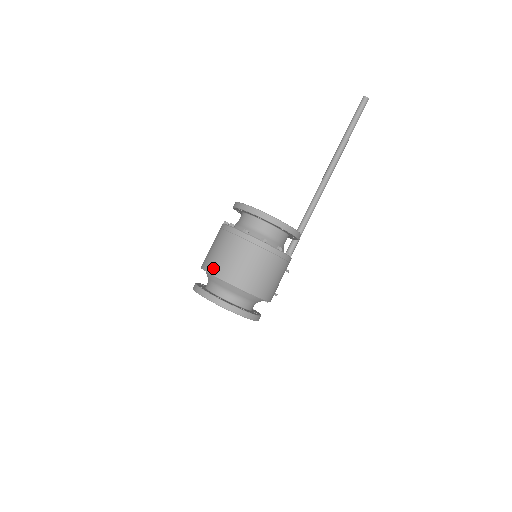
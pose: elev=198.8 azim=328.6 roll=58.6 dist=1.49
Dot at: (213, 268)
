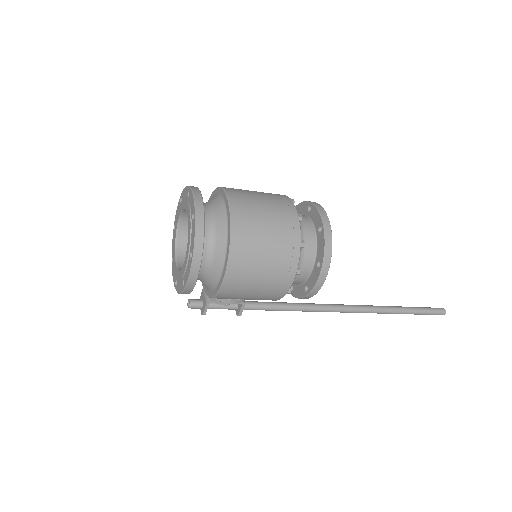
Dot at: (236, 195)
